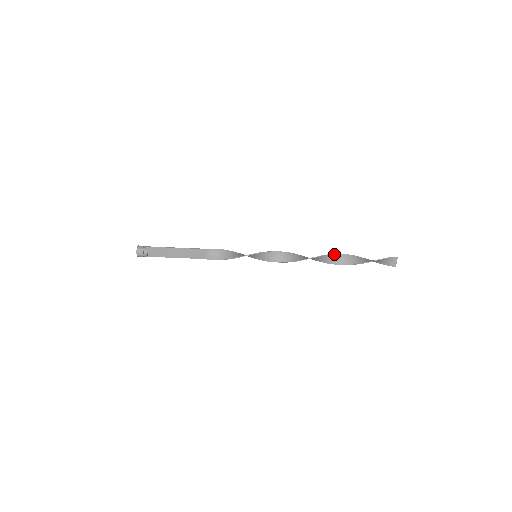
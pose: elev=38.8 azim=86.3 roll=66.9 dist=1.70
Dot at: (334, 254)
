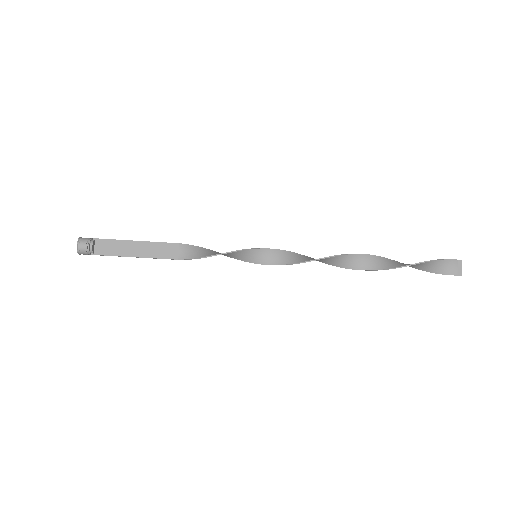
Dot at: (369, 255)
